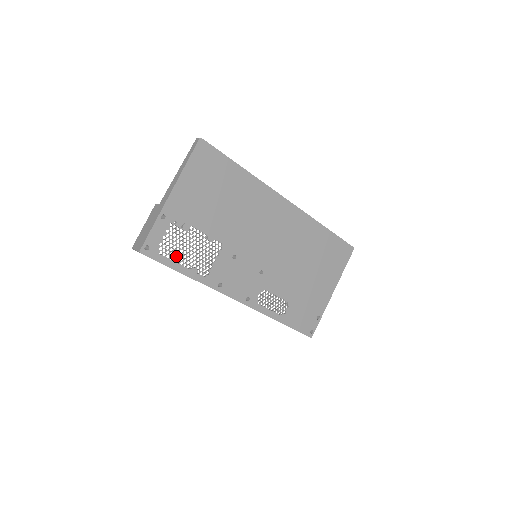
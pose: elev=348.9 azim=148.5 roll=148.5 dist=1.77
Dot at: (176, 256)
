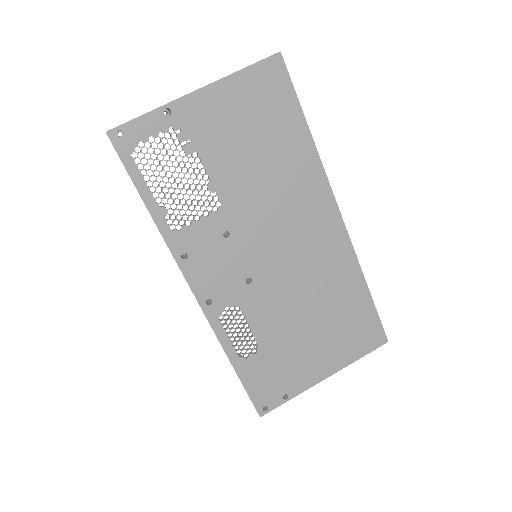
Dot at: (151, 175)
